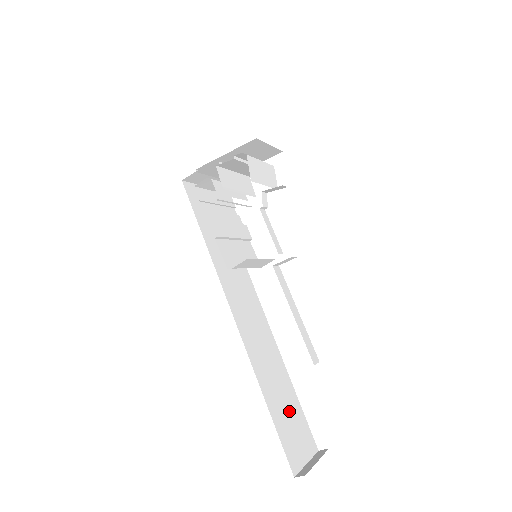
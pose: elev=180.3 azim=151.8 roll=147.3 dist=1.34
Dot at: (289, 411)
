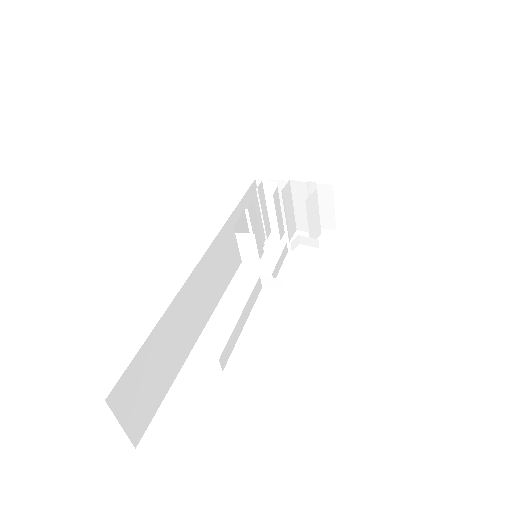
Dot at: (157, 373)
